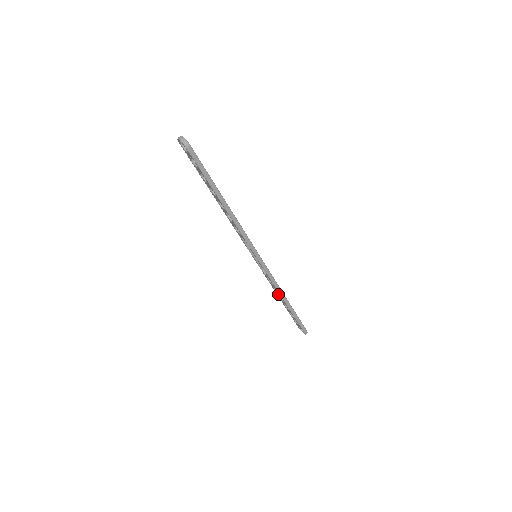
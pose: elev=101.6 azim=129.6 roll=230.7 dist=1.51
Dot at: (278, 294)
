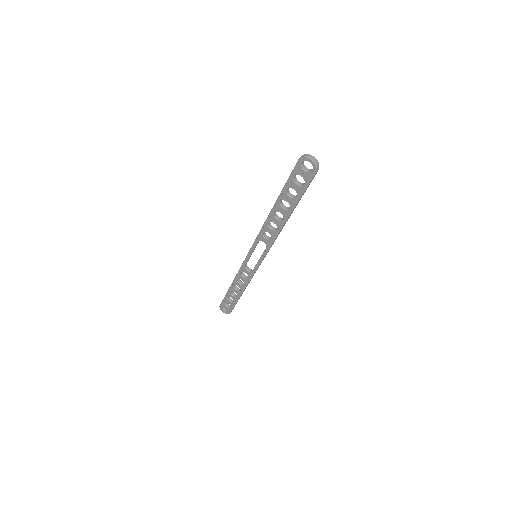
Dot at: (238, 284)
